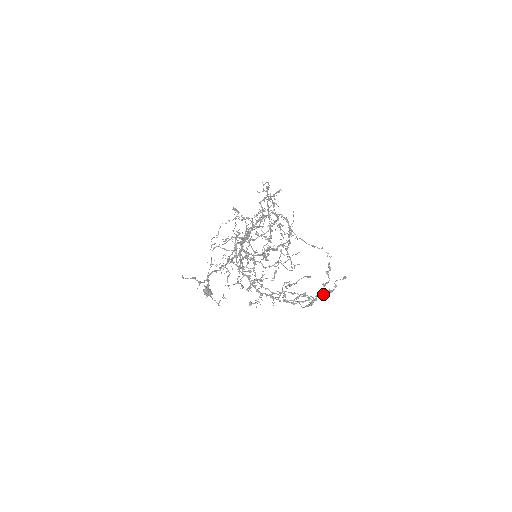
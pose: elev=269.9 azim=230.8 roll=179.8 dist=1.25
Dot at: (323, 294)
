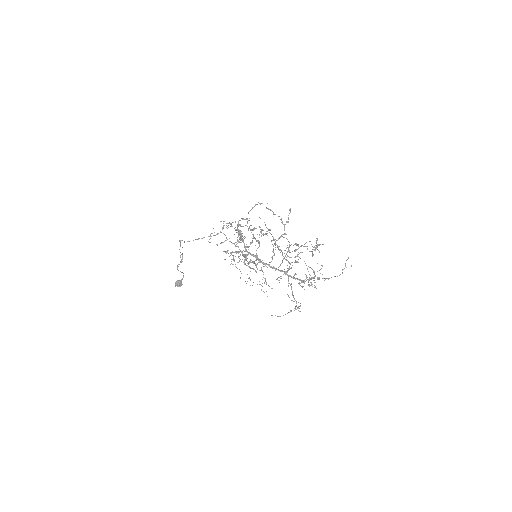
Dot at: (317, 239)
